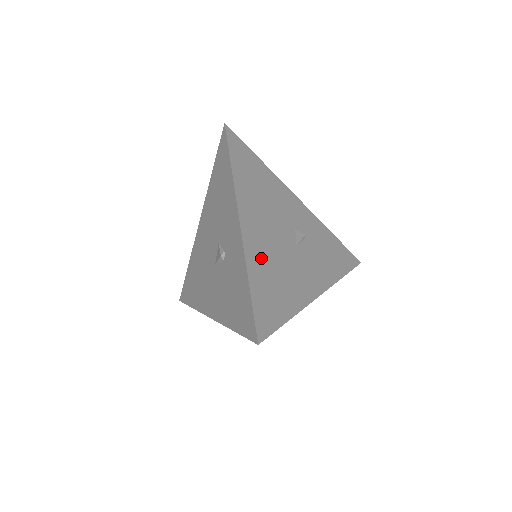
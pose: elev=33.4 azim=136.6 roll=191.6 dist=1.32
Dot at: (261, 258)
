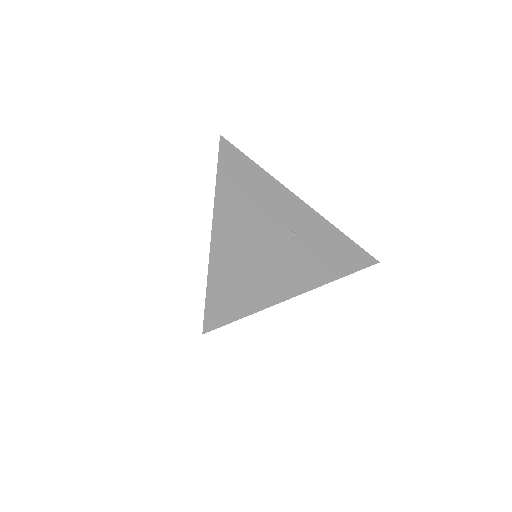
Dot at: (230, 256)
